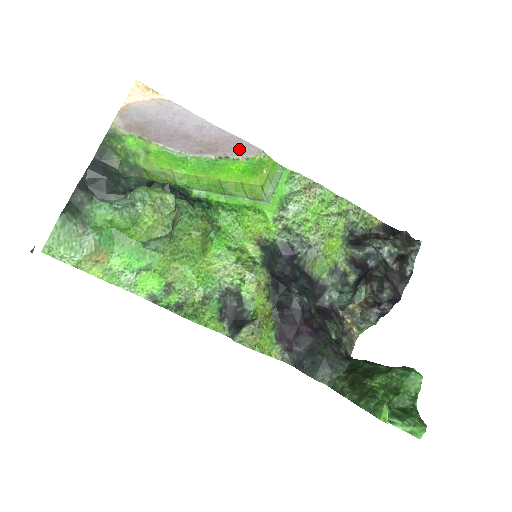
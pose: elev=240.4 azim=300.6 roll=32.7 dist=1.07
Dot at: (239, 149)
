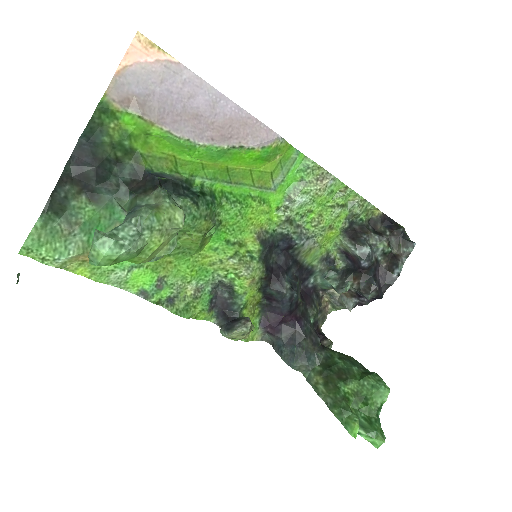
Dot at: (256, 135)
